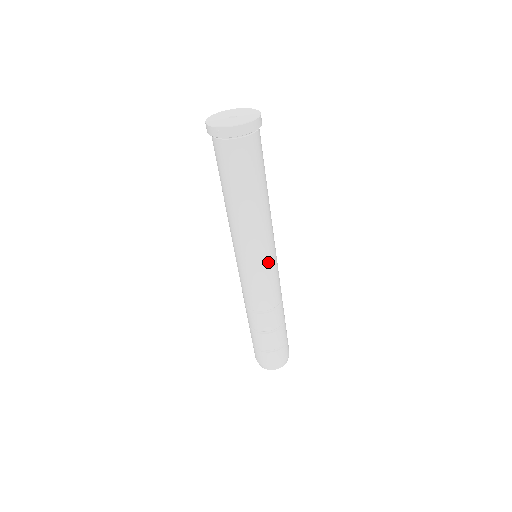
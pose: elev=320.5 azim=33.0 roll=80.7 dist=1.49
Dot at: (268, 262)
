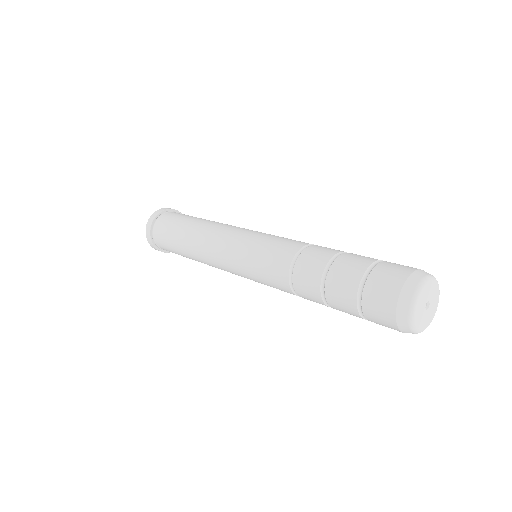
Dot at: (255, 232)
